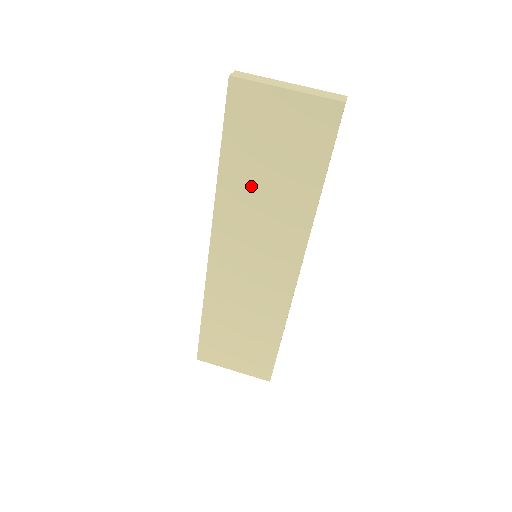
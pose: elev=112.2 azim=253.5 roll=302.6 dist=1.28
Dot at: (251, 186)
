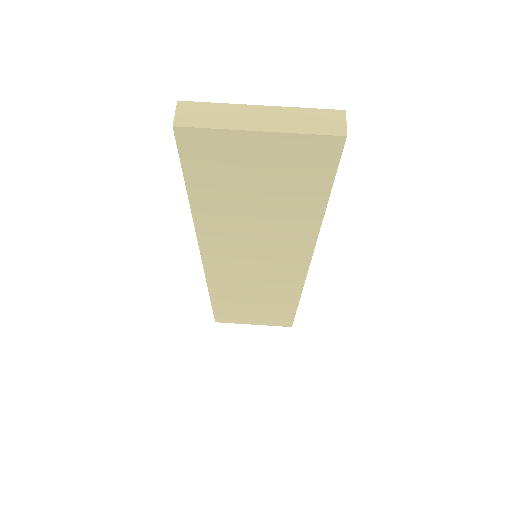
Dot at: (236, 216)
